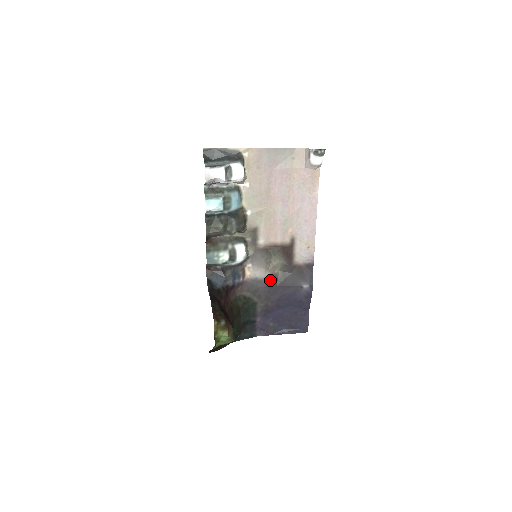
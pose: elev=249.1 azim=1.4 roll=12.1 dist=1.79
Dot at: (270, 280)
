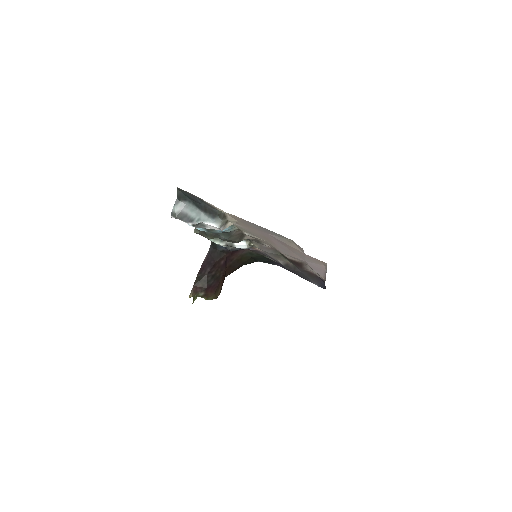
Dot at: (280, 263)
